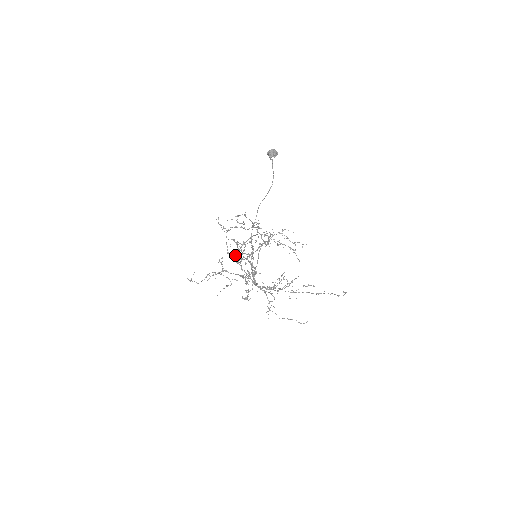
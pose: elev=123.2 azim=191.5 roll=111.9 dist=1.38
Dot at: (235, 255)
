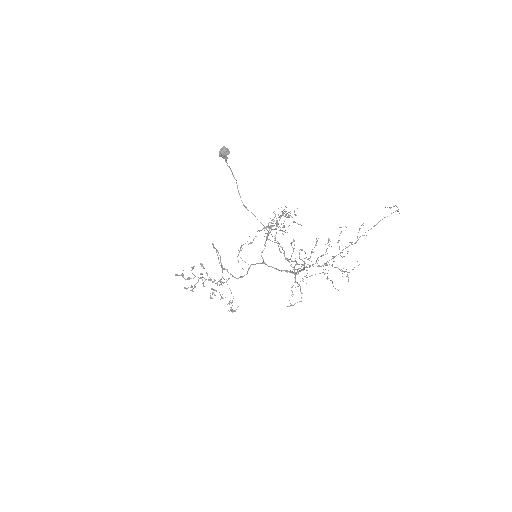
Dot at: (291, 256)
